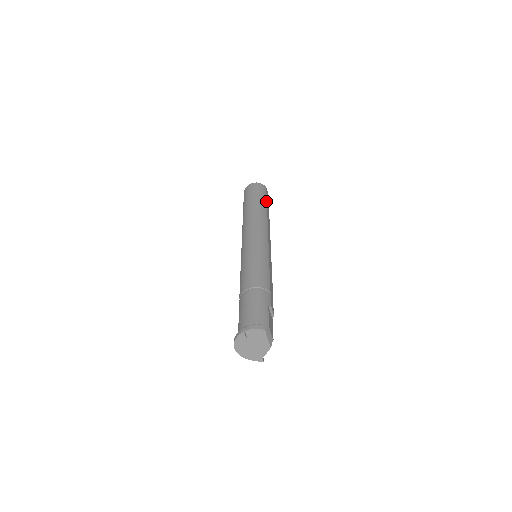
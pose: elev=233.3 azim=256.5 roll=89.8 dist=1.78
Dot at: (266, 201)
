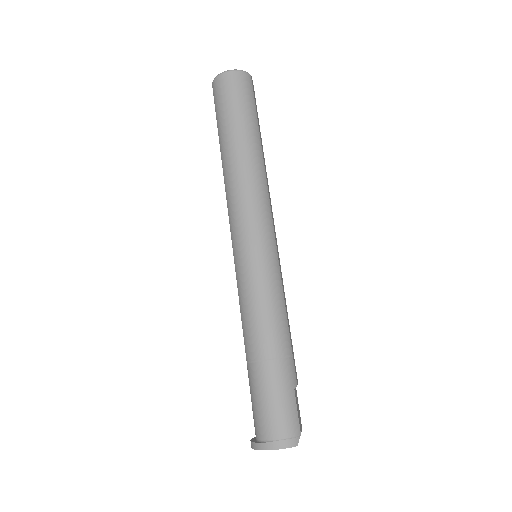
Dot at: (256, 120)
